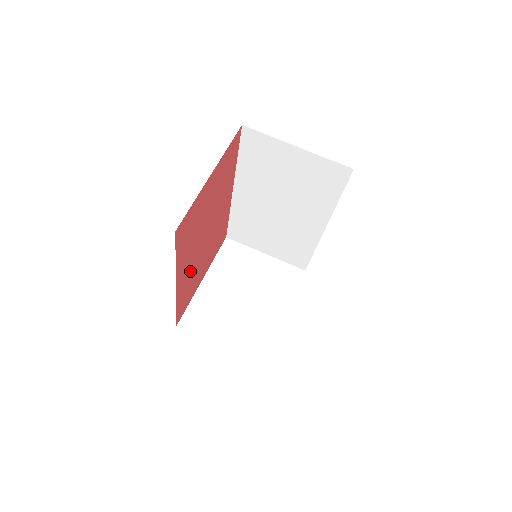
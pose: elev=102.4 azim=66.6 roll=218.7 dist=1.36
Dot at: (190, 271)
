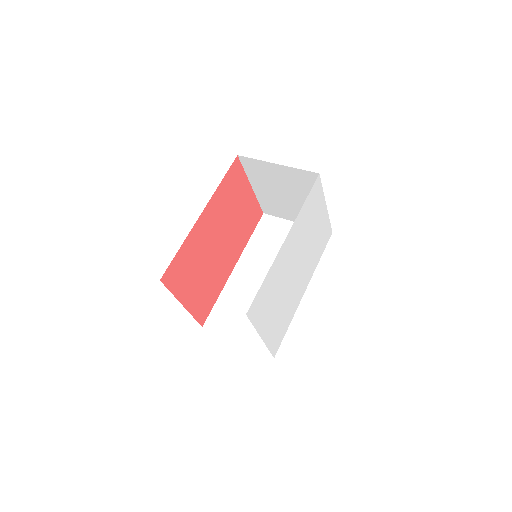
Dot at: (202, 240)
